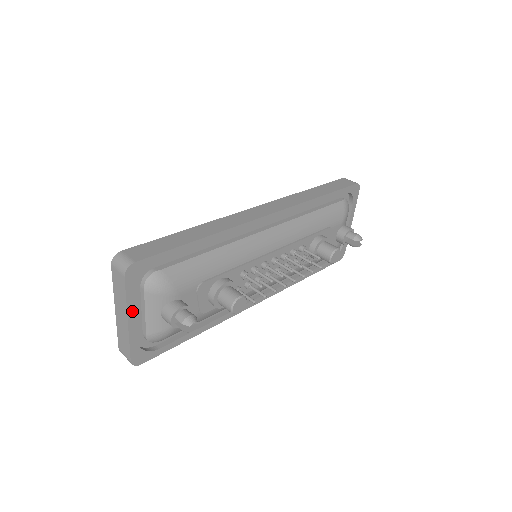
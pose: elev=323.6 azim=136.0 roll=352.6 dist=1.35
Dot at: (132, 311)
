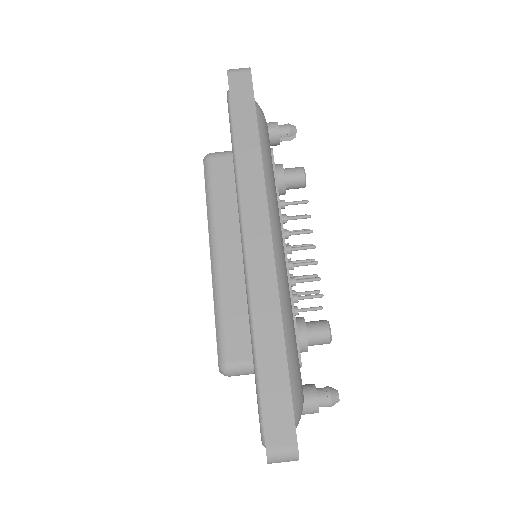
Dot at: occluded
